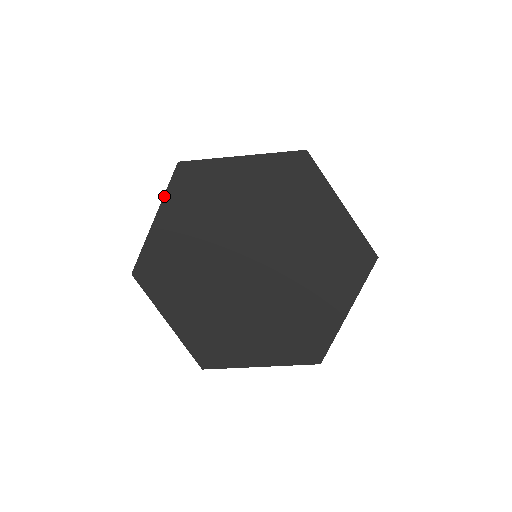
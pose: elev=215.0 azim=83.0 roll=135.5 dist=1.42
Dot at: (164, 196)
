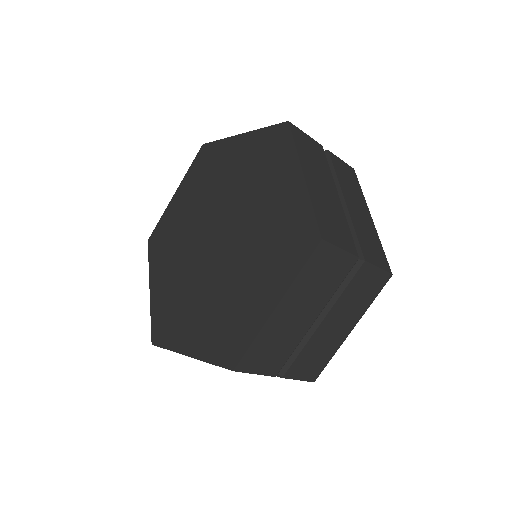
Dot at: (149, 268)
